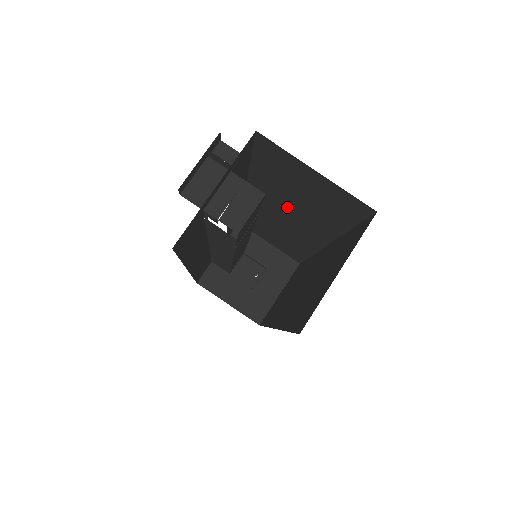
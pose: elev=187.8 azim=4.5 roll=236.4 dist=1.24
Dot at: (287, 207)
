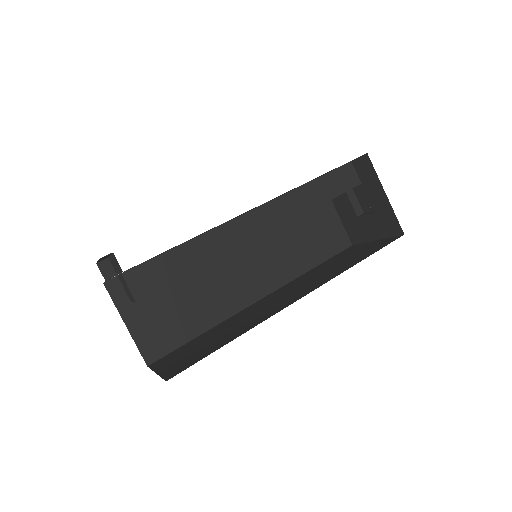
Dot at: occluded
